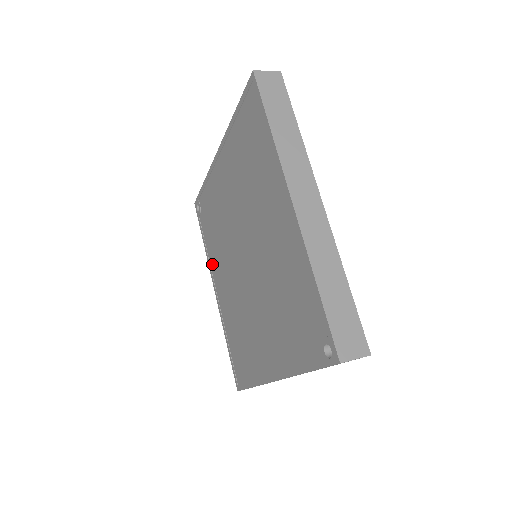
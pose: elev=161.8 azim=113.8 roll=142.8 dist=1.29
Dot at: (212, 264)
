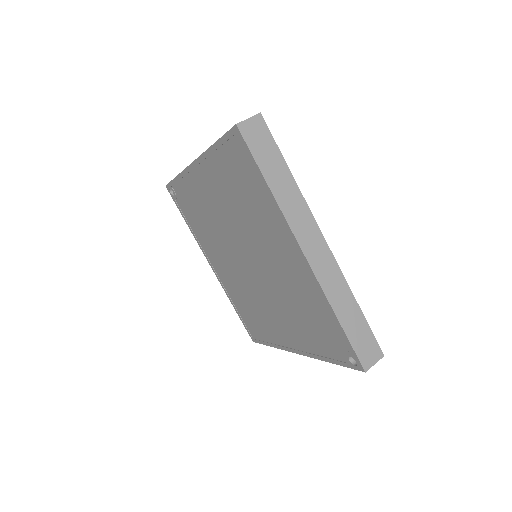
Dot at: (203, 245)
